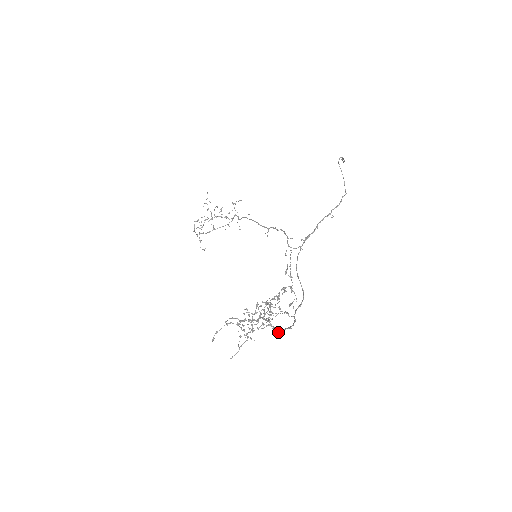
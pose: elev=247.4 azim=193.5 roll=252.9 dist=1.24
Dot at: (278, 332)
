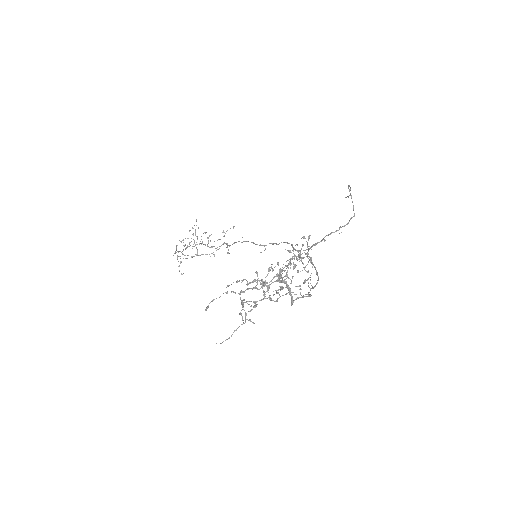
Dot at: (292, 301)
